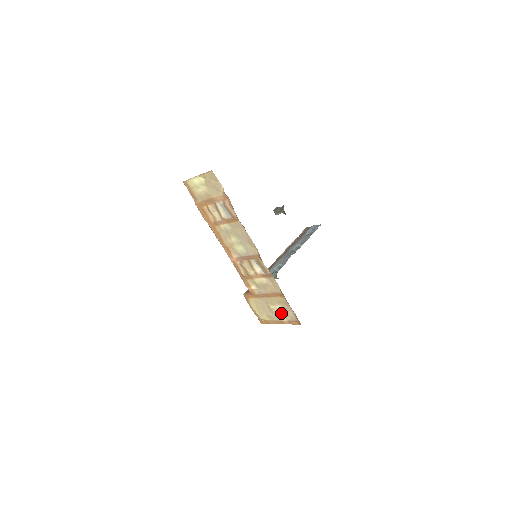
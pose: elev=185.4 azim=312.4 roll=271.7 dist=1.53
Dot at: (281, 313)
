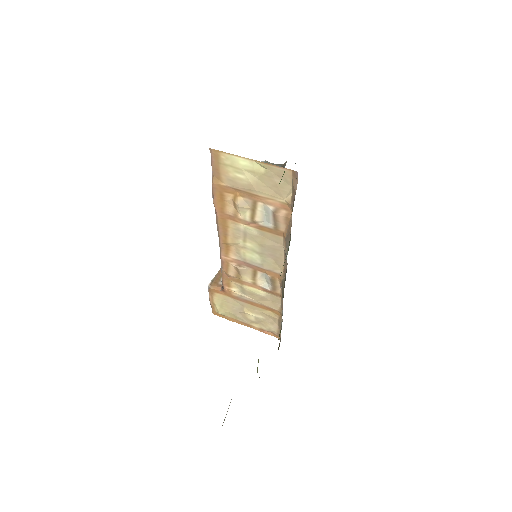
Dot at: (257, 321)
